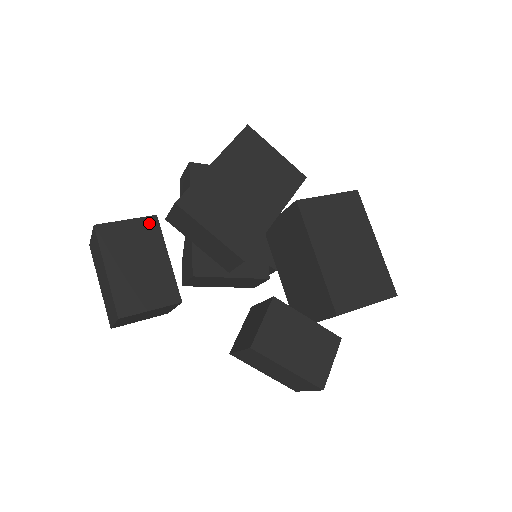
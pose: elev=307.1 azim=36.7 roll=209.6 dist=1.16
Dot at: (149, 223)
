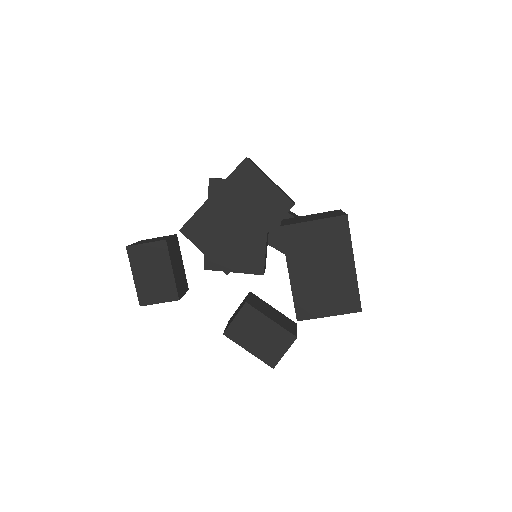
Dot at: (160, 246)
